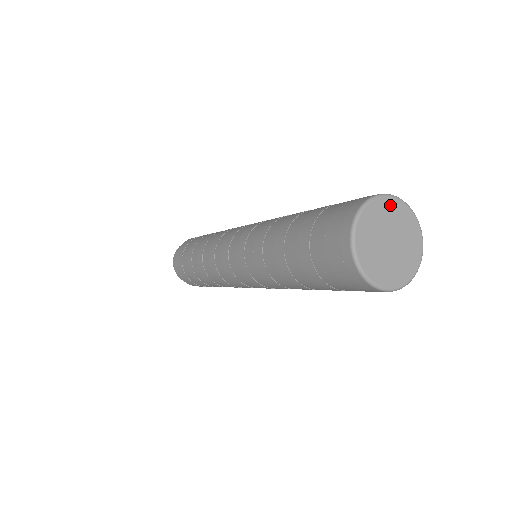
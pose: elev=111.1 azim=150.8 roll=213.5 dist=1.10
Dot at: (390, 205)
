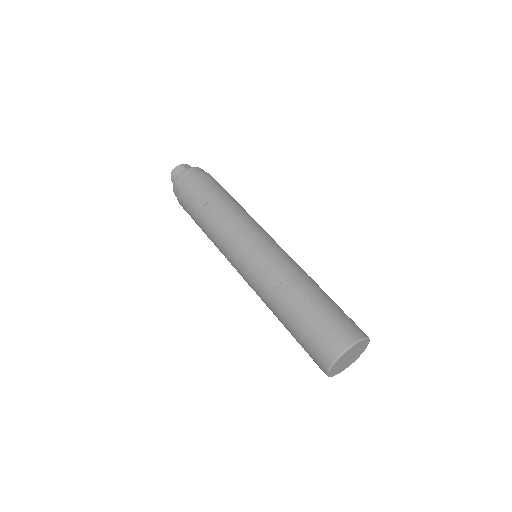
Dot at: (352, 349)
